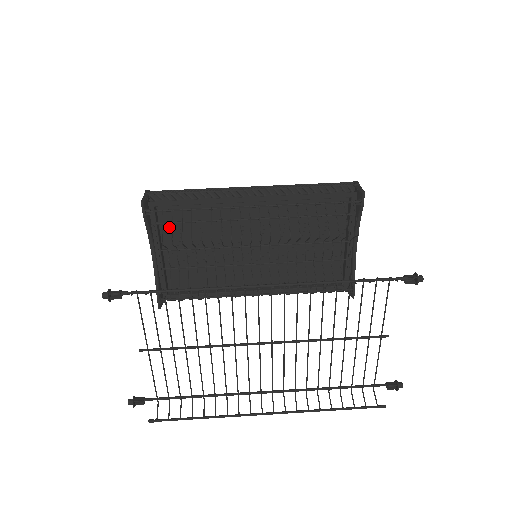
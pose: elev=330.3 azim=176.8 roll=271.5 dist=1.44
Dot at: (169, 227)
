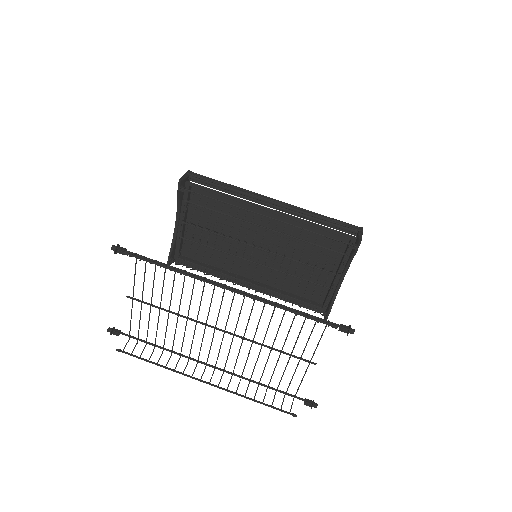
Dot at: (197, 206)
